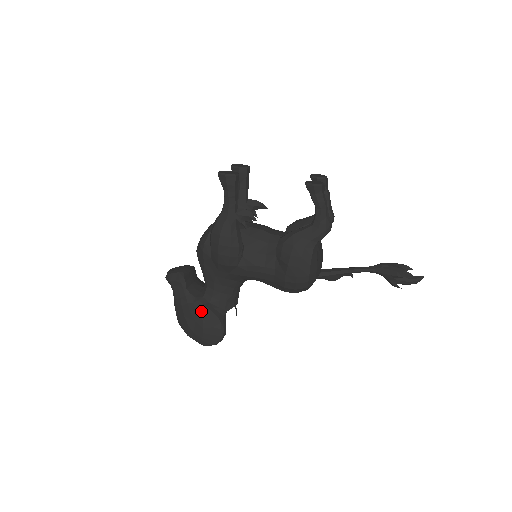
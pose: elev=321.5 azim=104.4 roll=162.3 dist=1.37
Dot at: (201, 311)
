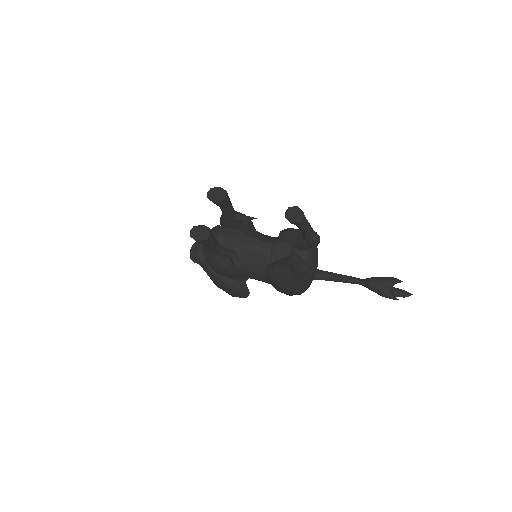
Dot at: (224, 286)
